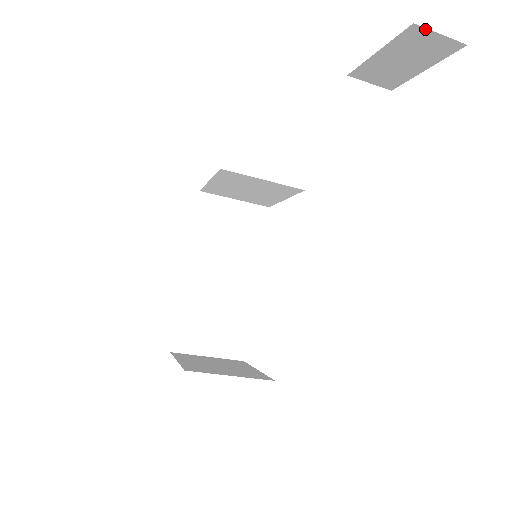
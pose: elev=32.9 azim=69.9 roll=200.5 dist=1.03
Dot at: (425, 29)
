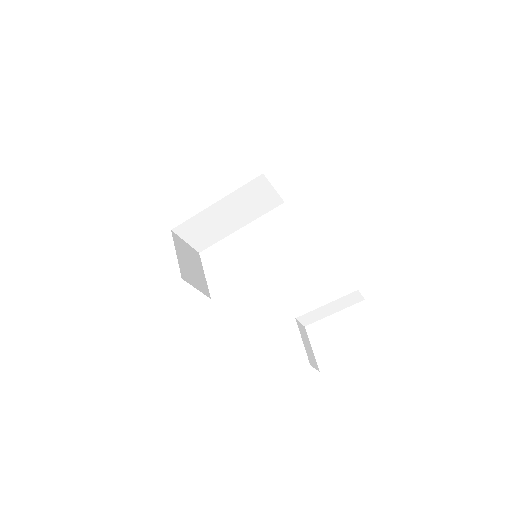
Dot at: occluded
